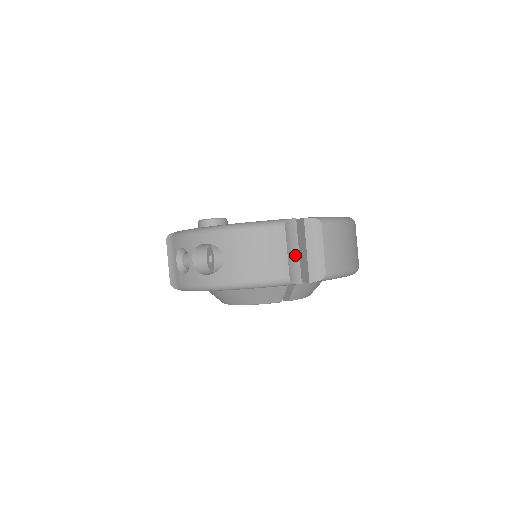
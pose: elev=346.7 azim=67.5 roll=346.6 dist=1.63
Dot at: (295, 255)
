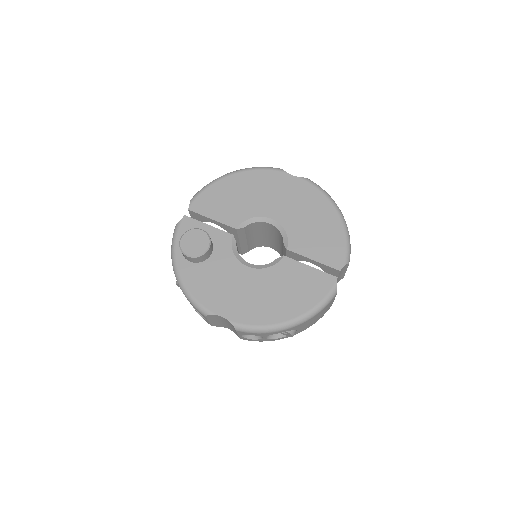
Dot at: occluded
